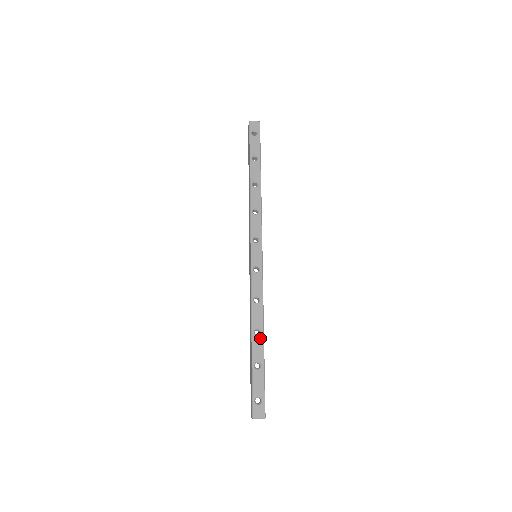
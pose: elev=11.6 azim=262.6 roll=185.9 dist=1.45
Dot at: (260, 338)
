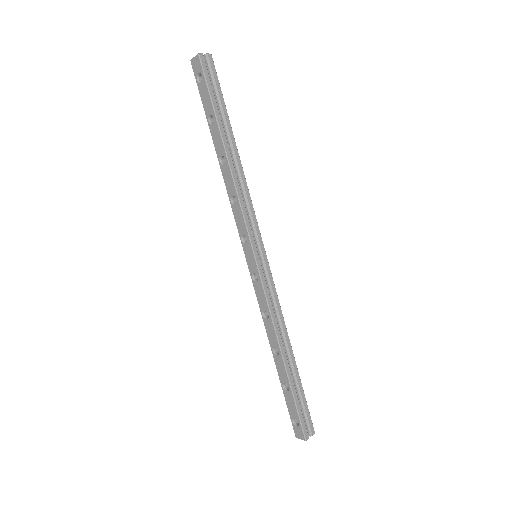
Dot at: (280, 358)
